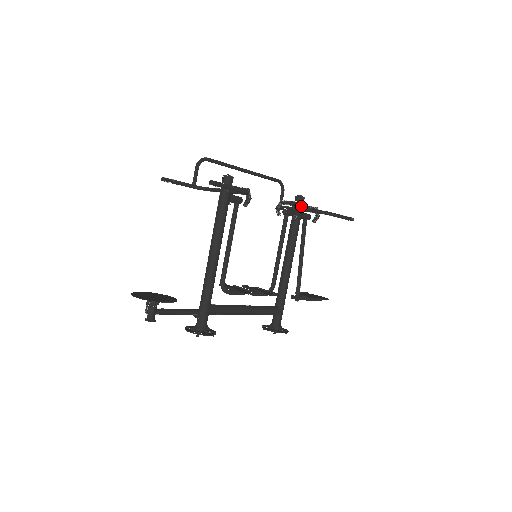
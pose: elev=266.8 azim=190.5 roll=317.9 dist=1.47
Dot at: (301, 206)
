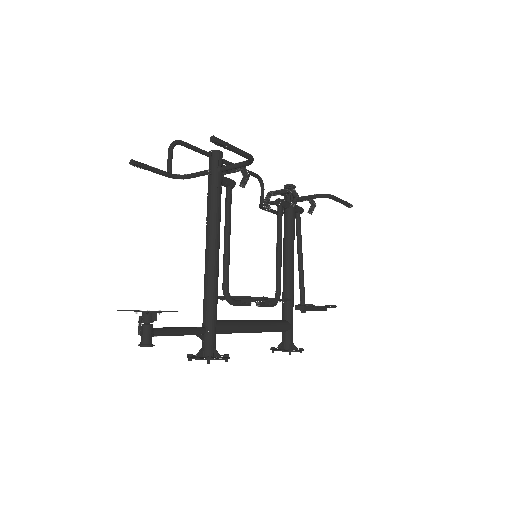
Dot at: occluded
